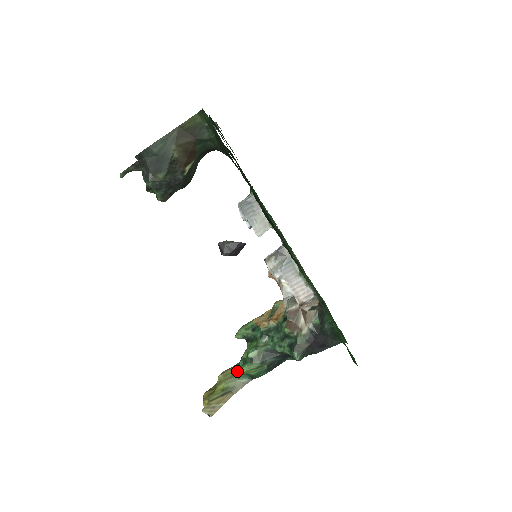
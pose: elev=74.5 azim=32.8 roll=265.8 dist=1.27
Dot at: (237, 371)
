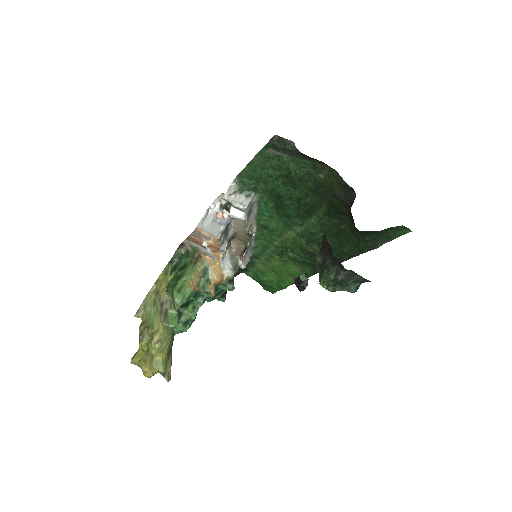
Dot at: (171, 332)
